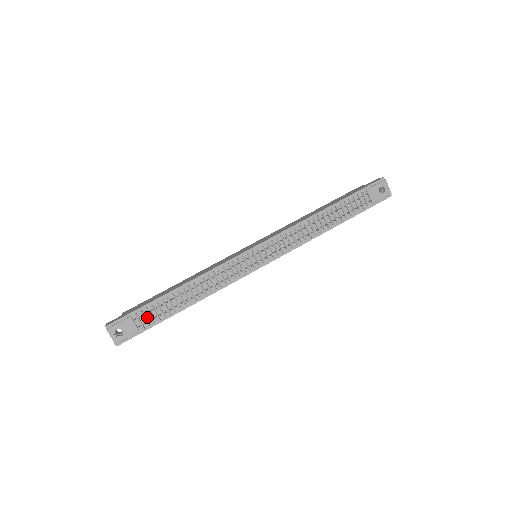
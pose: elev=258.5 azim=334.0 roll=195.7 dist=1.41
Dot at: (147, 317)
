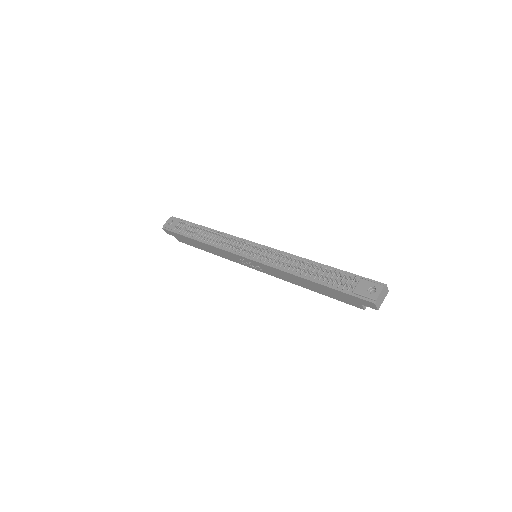
Dot at: (184, 228)
